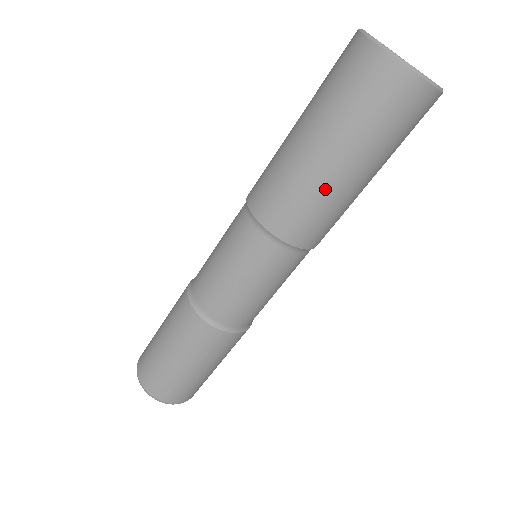
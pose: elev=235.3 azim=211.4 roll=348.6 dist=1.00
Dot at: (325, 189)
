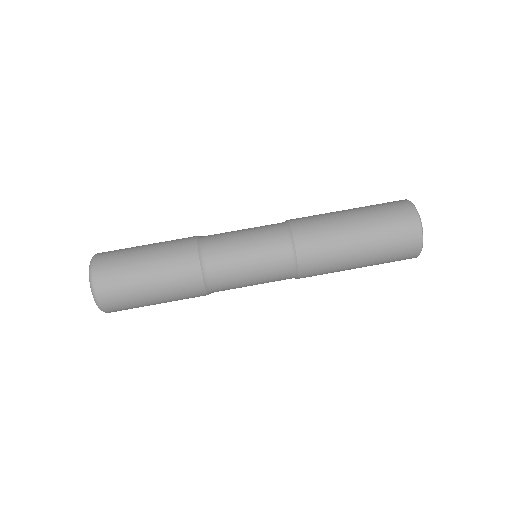
Dot at: (343, 250)
